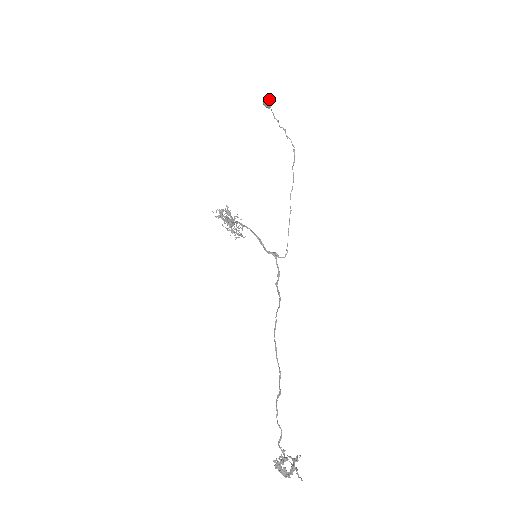
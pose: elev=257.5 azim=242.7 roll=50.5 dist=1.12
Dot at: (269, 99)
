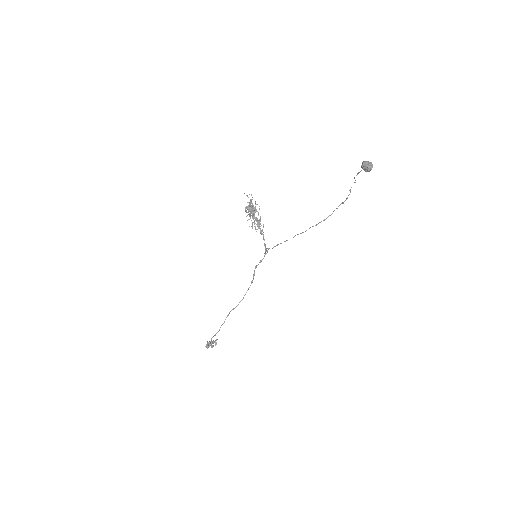
Dot at: occluded
